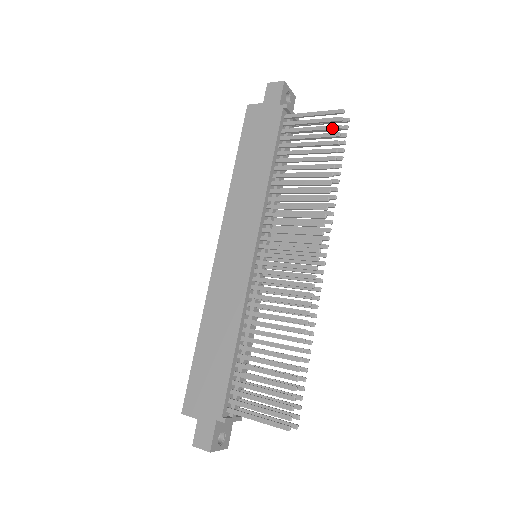
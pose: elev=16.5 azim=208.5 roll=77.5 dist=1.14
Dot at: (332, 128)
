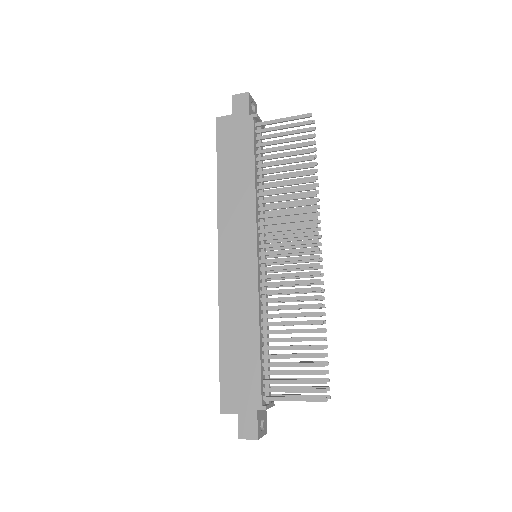
Dot at: (304, 131)
